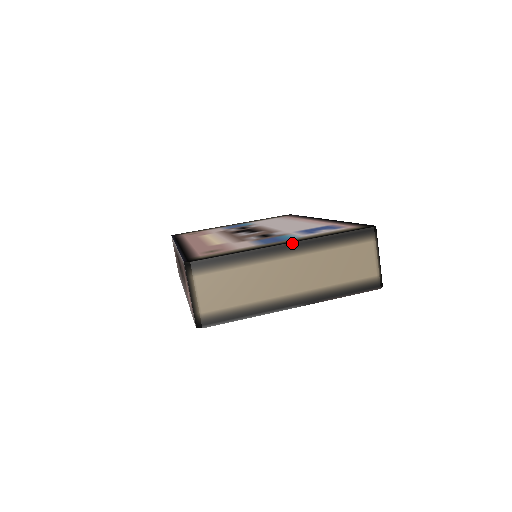
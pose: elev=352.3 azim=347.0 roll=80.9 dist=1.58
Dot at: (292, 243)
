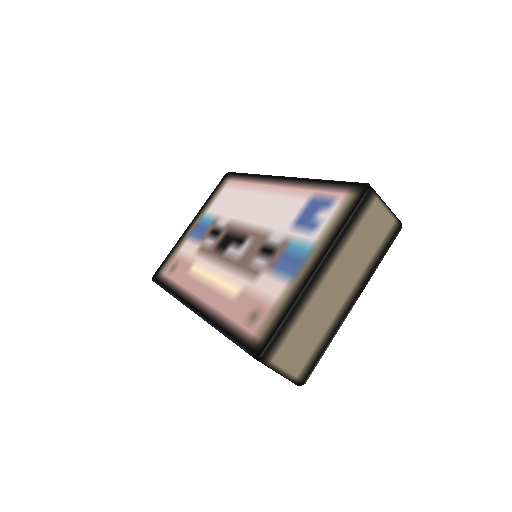
Dot at: (321, 264)
